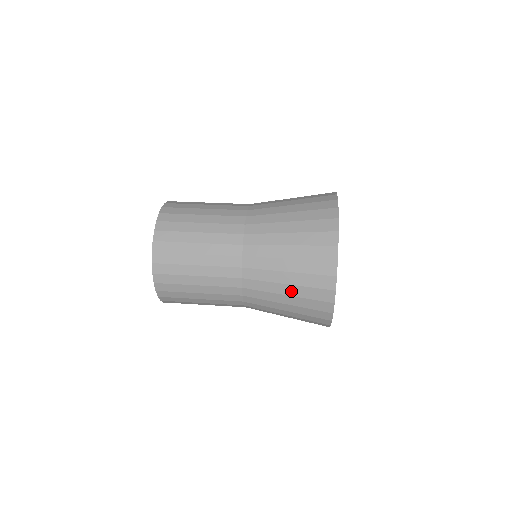
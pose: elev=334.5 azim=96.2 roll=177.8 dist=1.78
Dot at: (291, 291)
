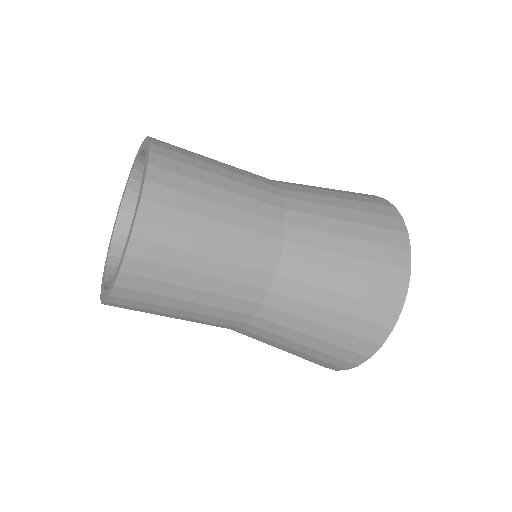
Dot at: (335, 191)
